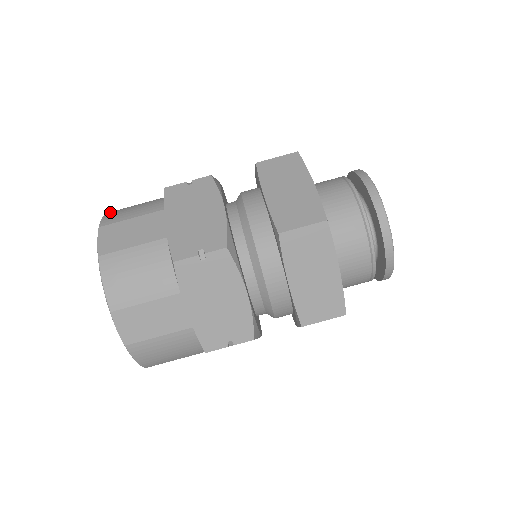
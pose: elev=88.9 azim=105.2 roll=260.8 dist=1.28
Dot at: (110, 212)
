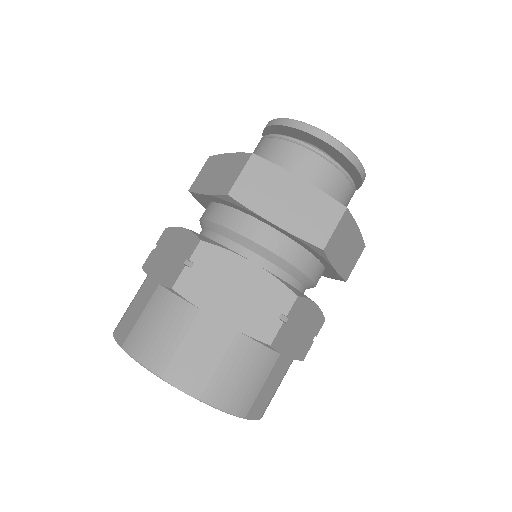
Dot at: occluded
